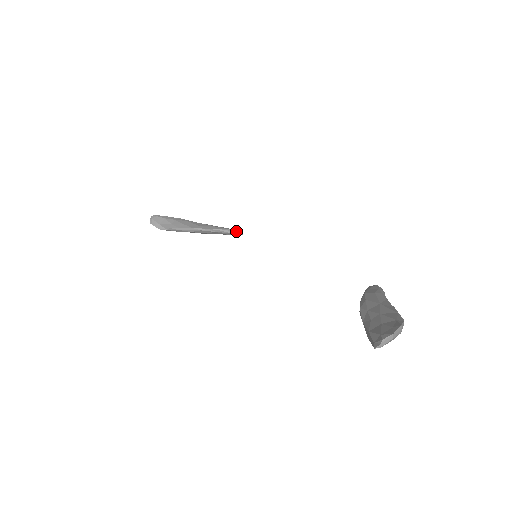
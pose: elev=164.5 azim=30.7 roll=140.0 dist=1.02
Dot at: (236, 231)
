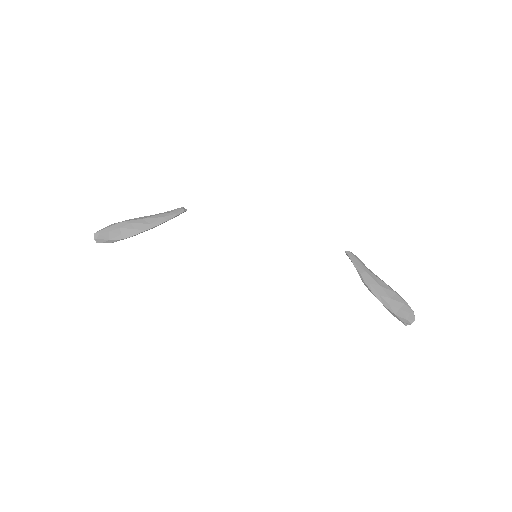
Dot at: (182, 211)
